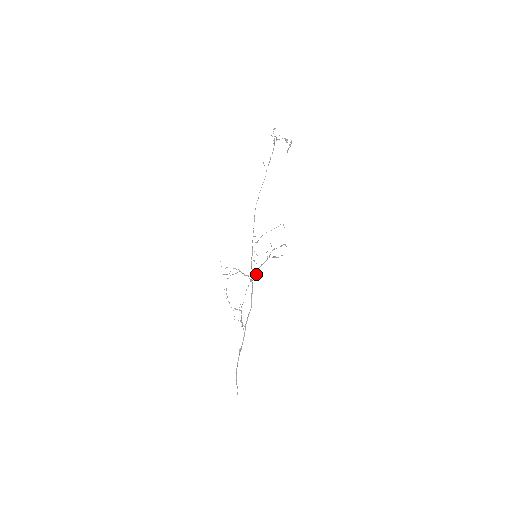
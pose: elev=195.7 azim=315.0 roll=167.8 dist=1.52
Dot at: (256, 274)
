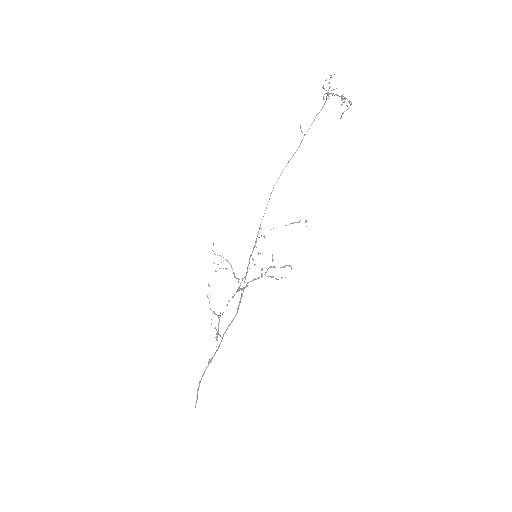
Dot at: (244, 288)
